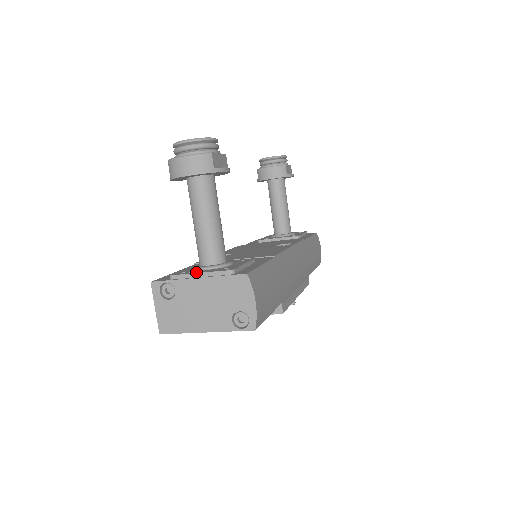
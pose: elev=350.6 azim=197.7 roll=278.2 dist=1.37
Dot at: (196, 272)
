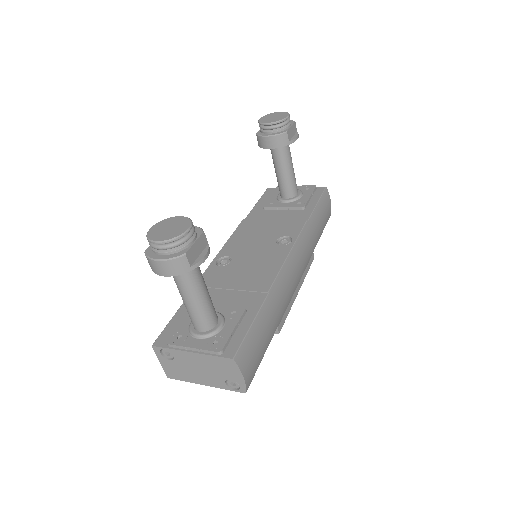
Dot at: (189, 344)
